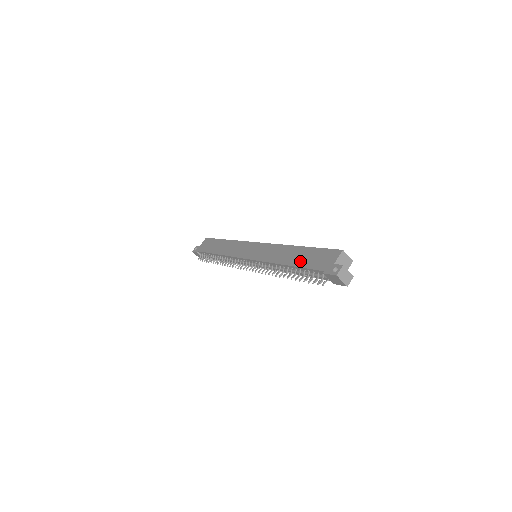
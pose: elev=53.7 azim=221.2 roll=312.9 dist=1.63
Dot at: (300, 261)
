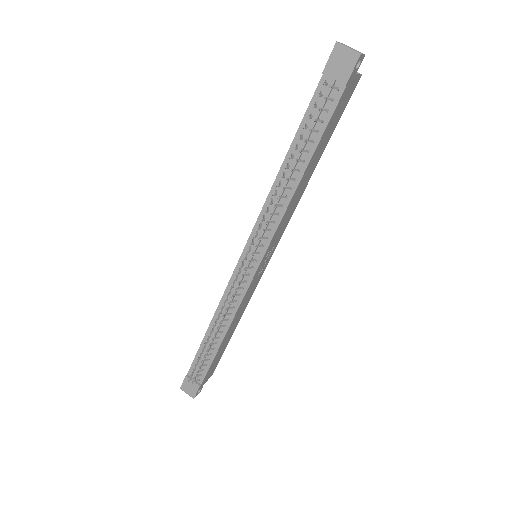
Dot at: occluded
